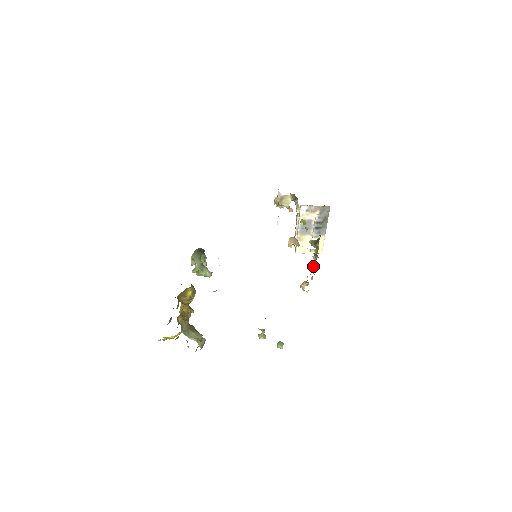
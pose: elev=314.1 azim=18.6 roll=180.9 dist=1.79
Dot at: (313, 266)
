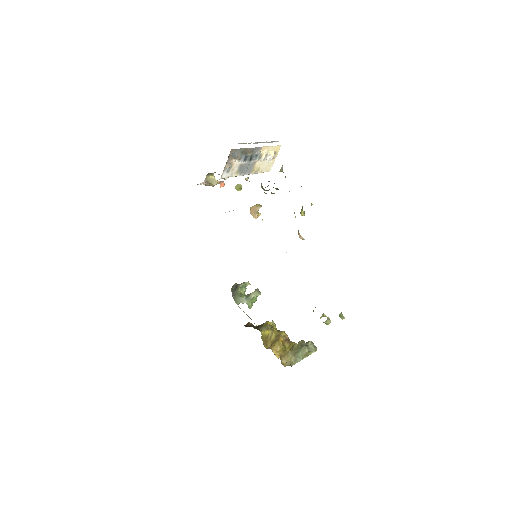
Dot at: occluded
